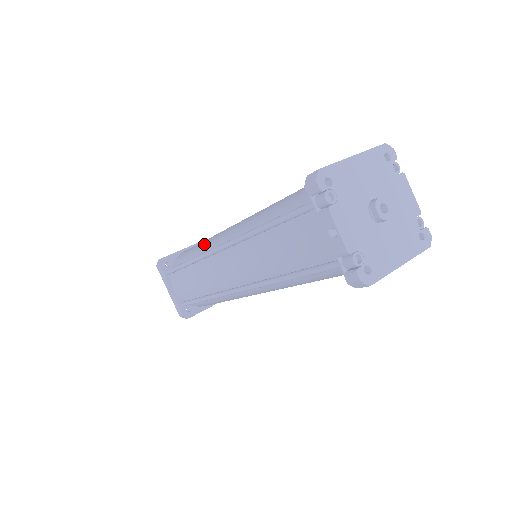
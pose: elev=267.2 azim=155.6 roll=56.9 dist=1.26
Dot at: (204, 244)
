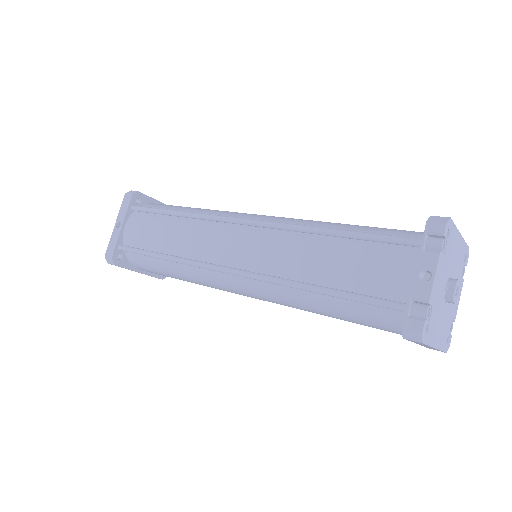
Dot at: (208, 210)
